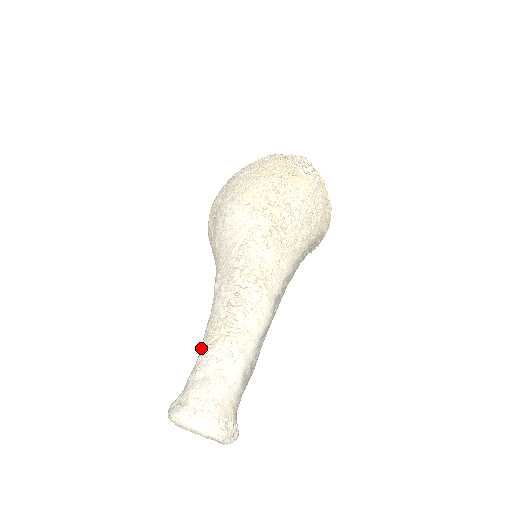
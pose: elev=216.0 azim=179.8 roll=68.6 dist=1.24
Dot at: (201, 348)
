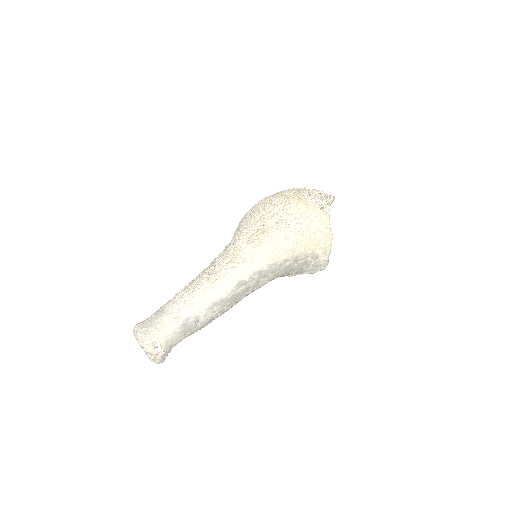
Dot at: occluded
